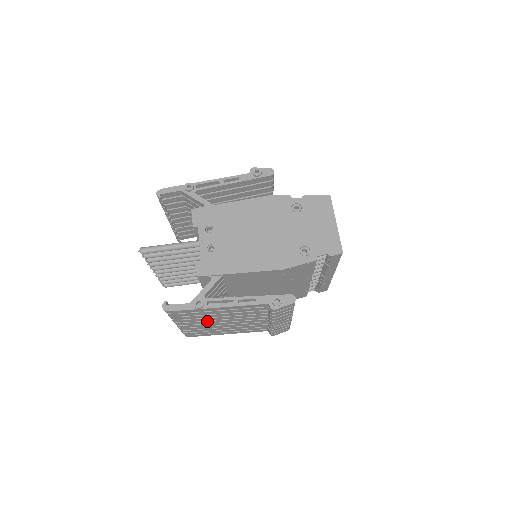
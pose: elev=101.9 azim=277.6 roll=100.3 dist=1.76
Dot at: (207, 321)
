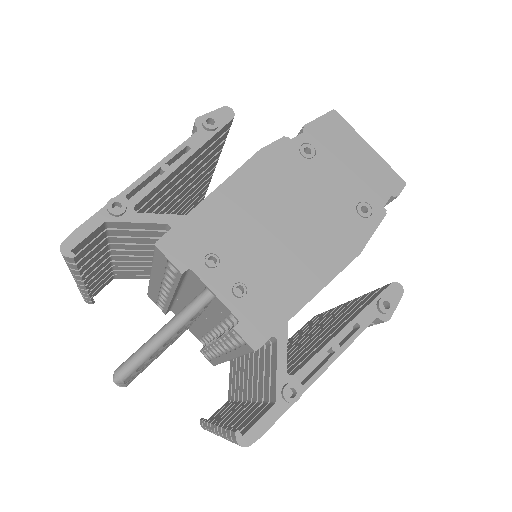
Dot at: occluded
